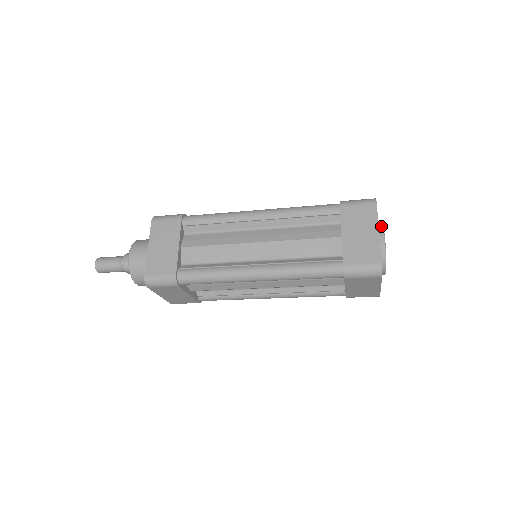
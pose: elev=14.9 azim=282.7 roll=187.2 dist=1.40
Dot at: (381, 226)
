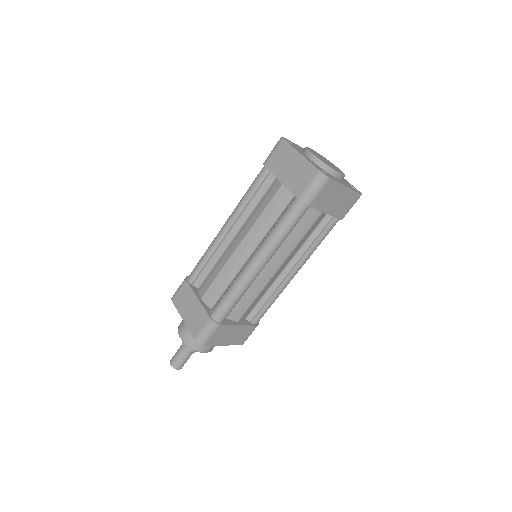
Dot at: occluded
